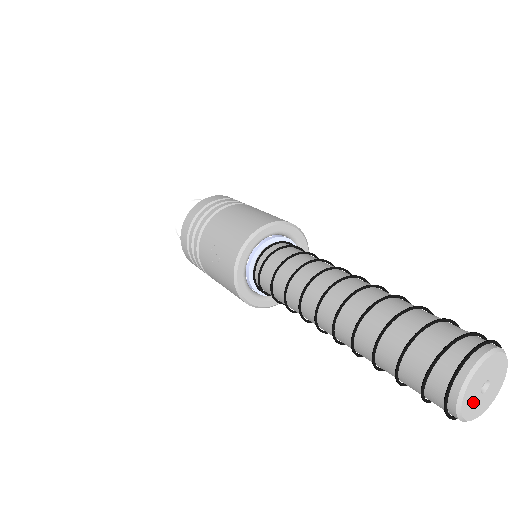
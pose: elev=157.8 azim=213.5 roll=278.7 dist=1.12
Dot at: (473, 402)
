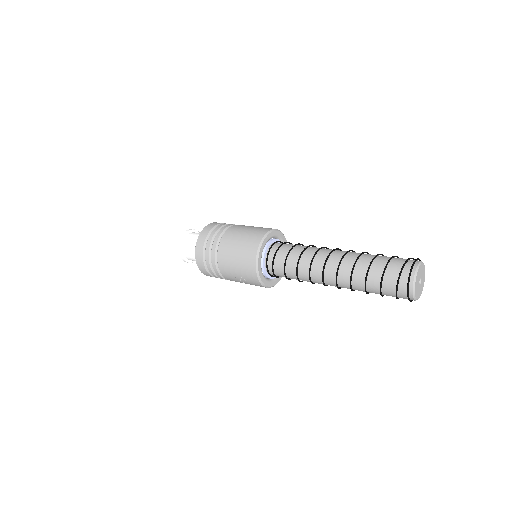
Dot at: (419, 290)
